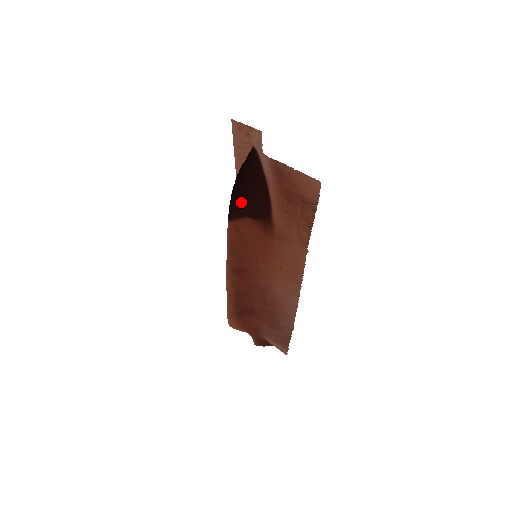
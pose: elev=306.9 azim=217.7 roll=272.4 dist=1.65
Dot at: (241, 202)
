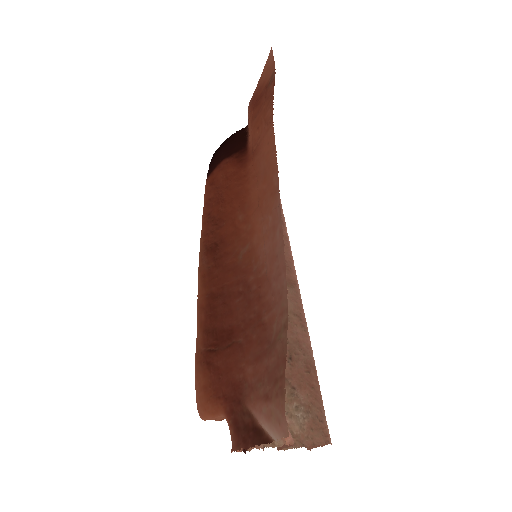
Dot at: (220, 152)
